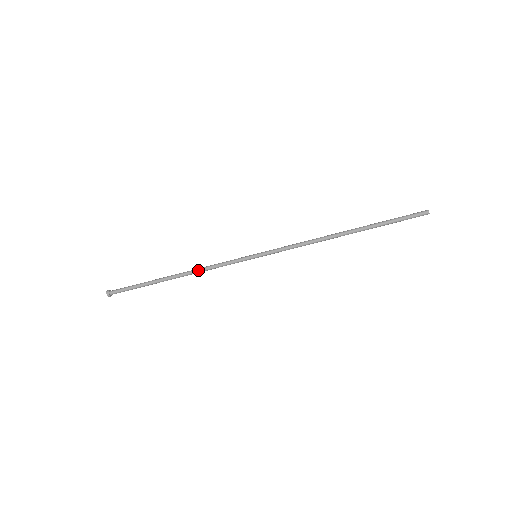
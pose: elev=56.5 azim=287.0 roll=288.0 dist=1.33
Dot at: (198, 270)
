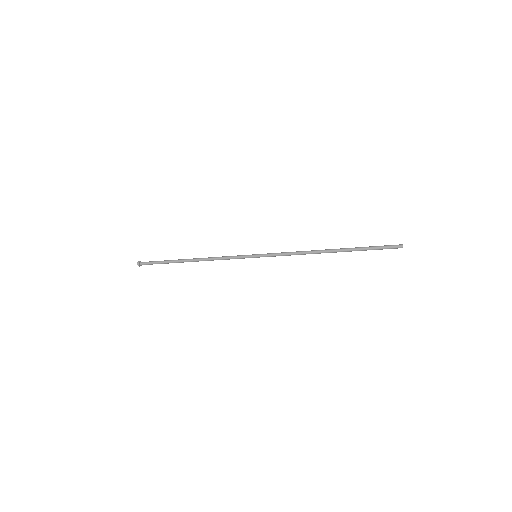
Dot at: (209, 260)
